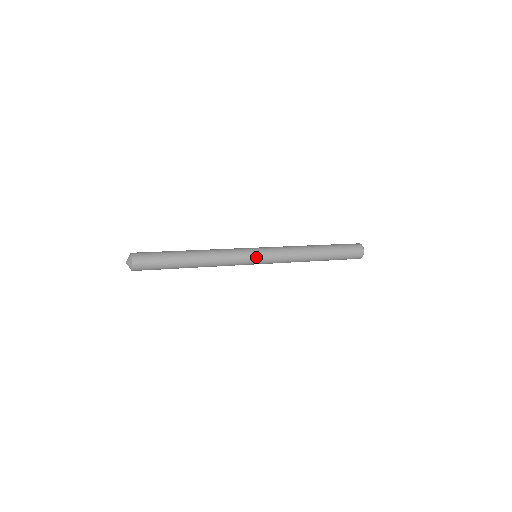
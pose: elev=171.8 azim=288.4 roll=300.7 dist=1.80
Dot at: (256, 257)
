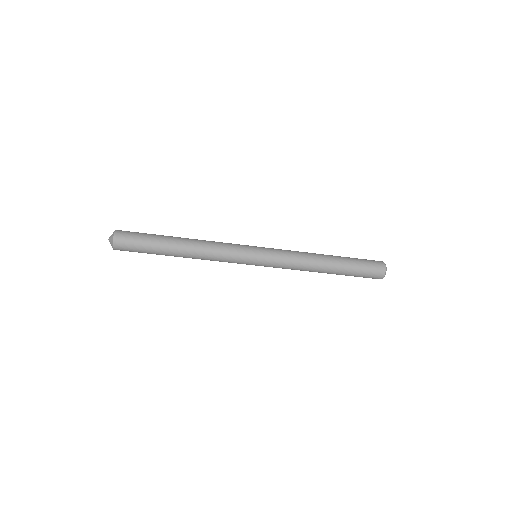
Dot at: (255, 248)
